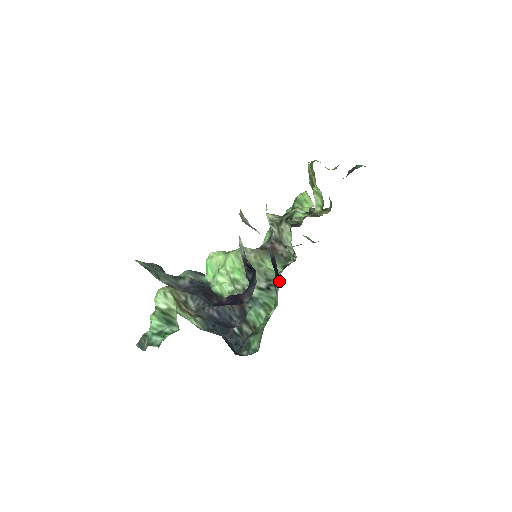
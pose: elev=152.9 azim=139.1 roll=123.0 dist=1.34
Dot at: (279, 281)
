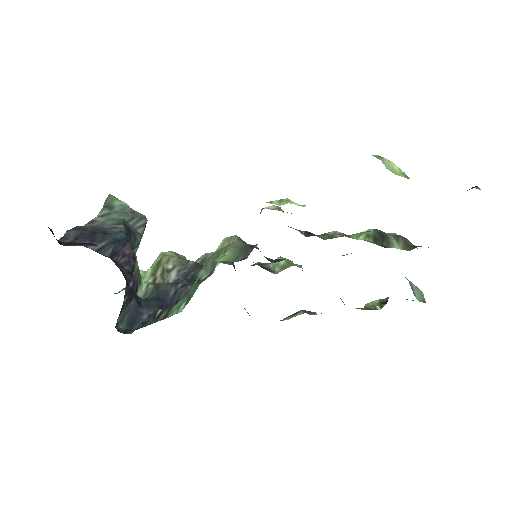
Dot at: occluded
